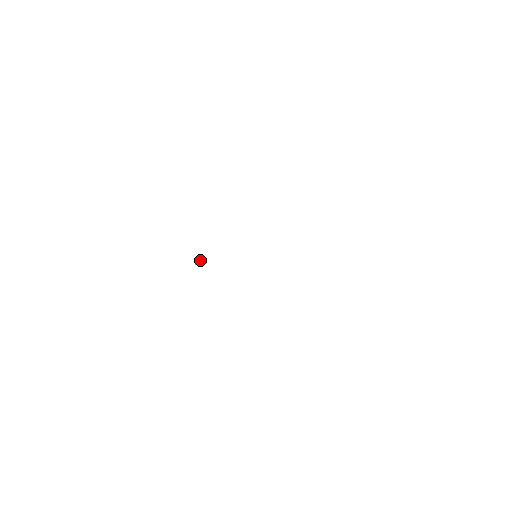
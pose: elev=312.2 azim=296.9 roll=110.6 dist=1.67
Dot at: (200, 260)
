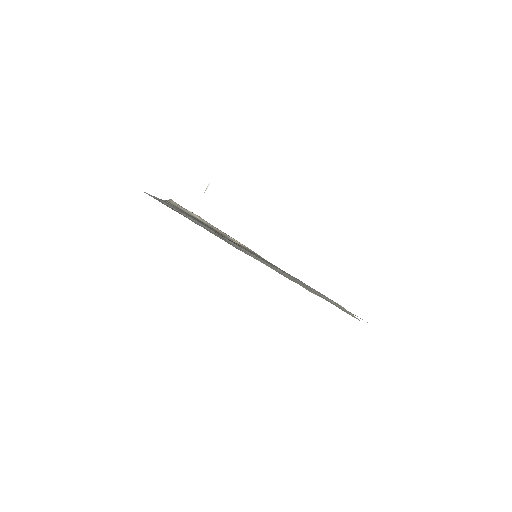
Dot at: occluded
